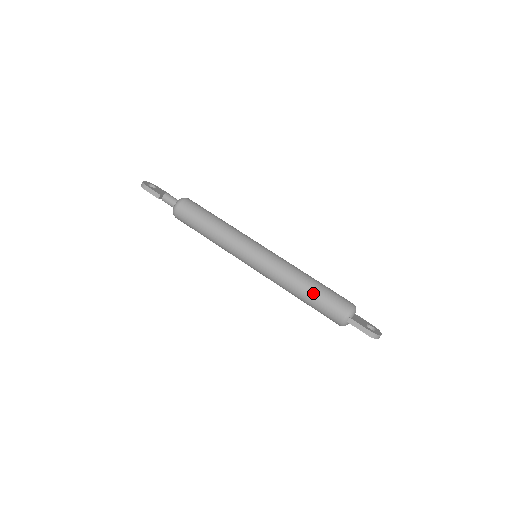
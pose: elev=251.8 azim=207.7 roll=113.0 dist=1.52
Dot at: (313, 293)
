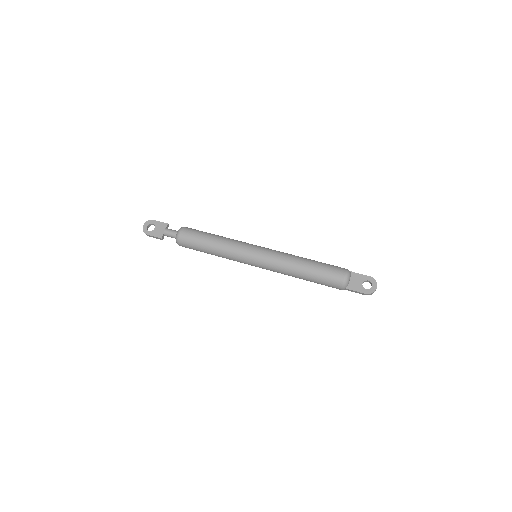
Dot at: (310, 280)
